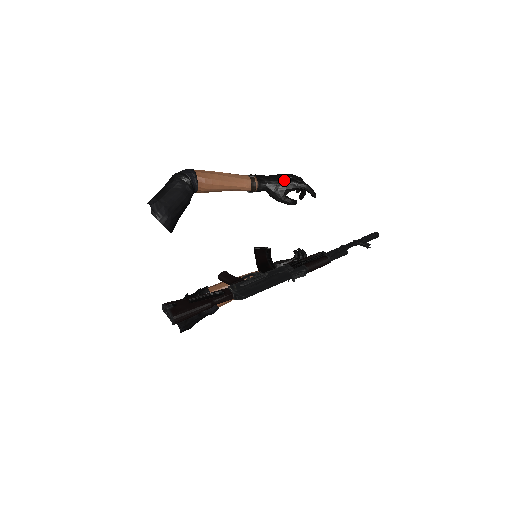
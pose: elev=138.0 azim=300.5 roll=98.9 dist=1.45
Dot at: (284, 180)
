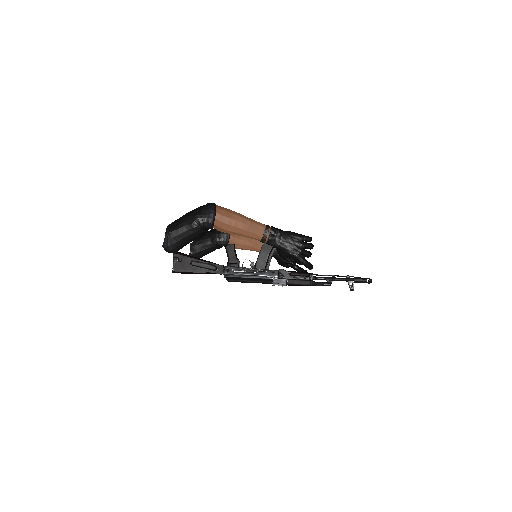
Dot at: (290, 250)
